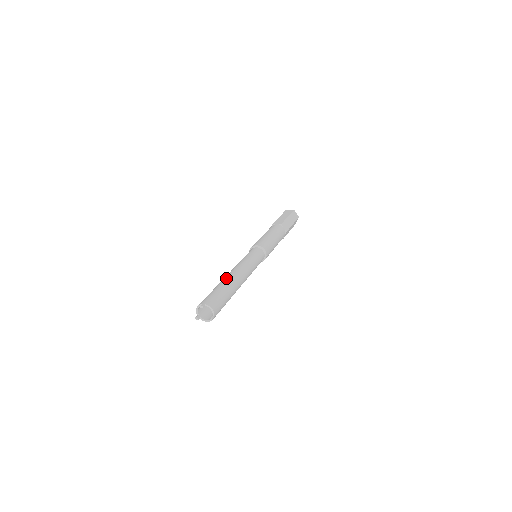
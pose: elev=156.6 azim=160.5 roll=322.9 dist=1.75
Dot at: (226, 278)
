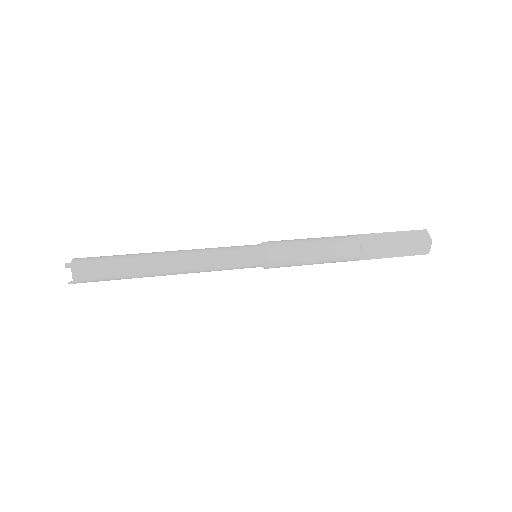
Dot at: (150, 257)
